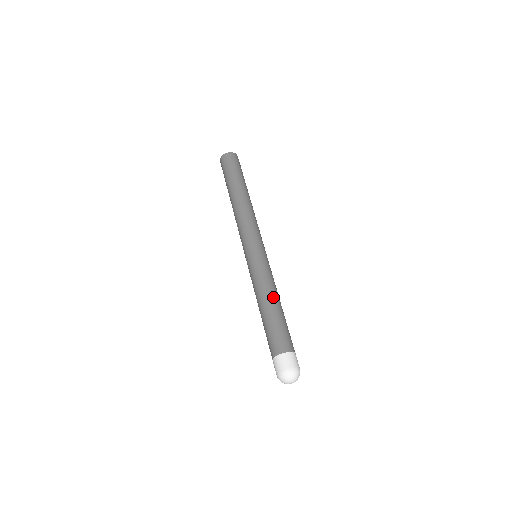
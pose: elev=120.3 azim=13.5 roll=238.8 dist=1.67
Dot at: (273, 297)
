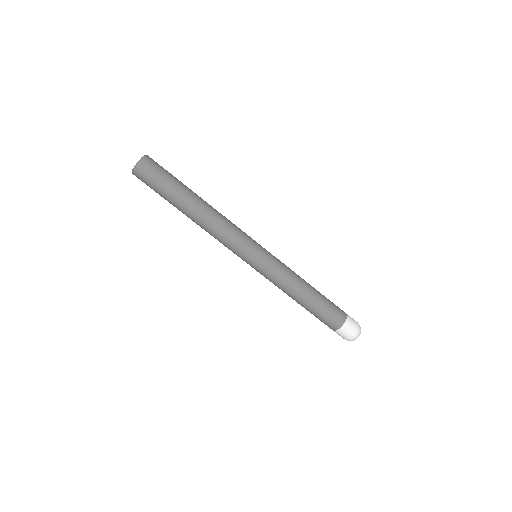
Dot at: (305, 283)
